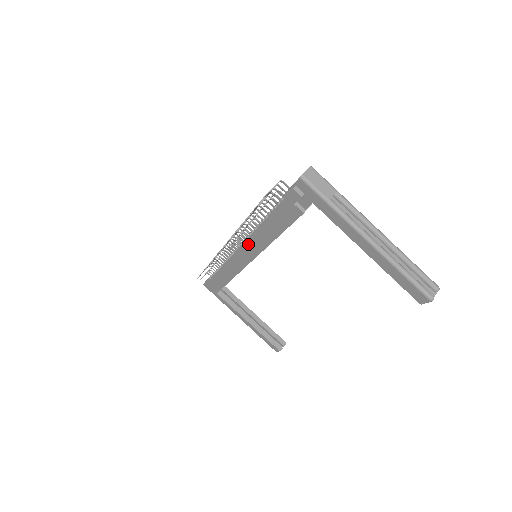
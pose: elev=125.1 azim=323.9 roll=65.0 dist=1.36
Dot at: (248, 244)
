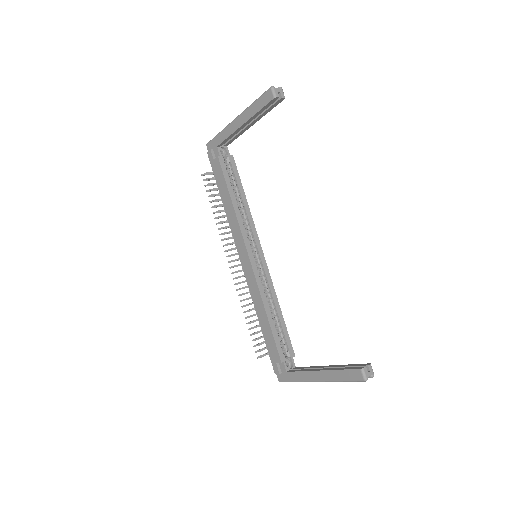
Dot at: (236, 239)
